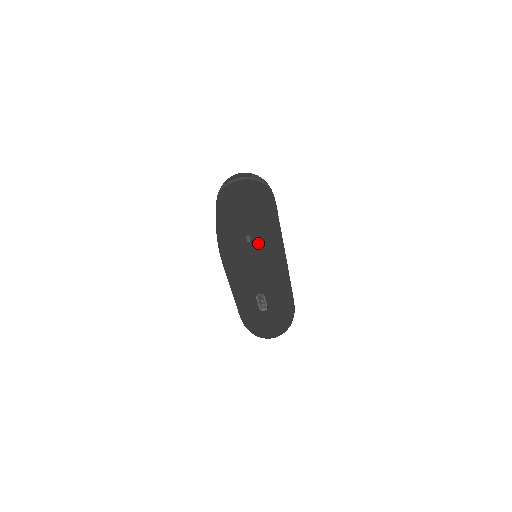
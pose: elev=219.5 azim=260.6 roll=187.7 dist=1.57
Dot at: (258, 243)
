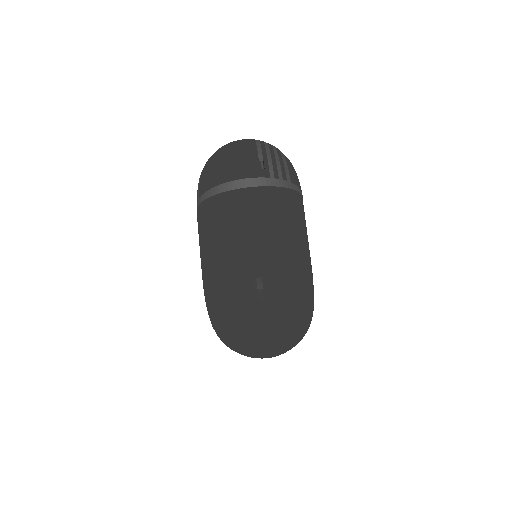
Dot at: (282, 340)
